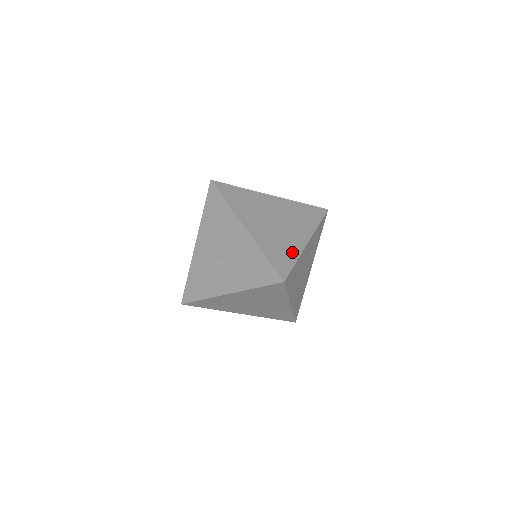
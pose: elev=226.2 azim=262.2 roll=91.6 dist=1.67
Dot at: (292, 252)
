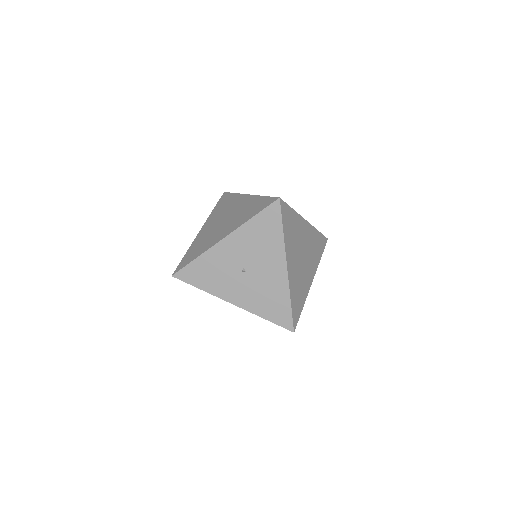
Dot at: (303, 296)
